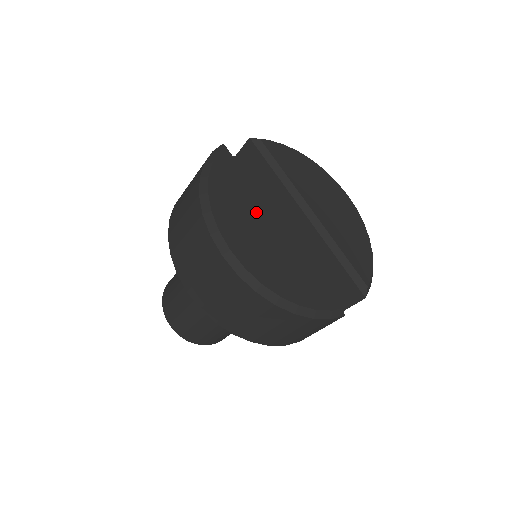
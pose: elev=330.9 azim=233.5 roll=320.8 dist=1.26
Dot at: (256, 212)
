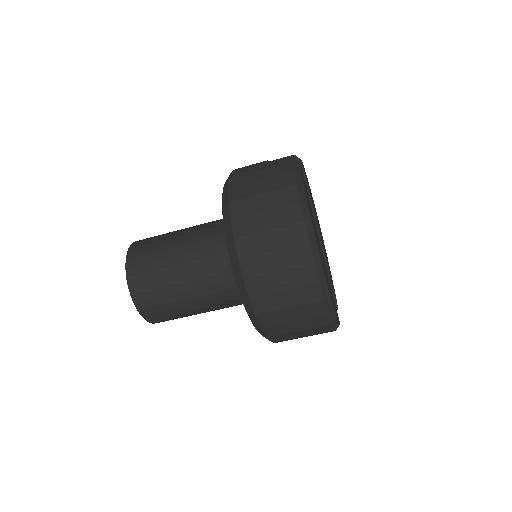
Dot at: occluded
